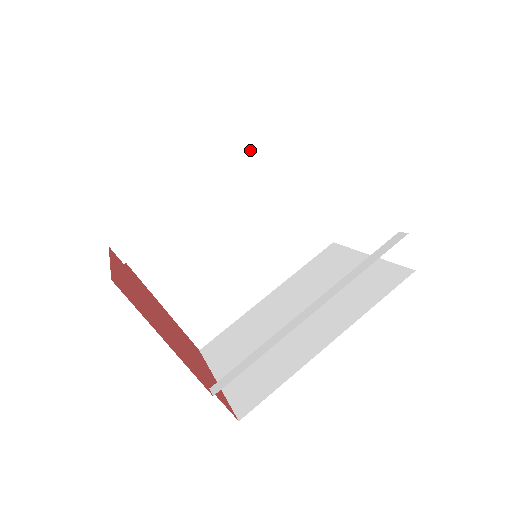
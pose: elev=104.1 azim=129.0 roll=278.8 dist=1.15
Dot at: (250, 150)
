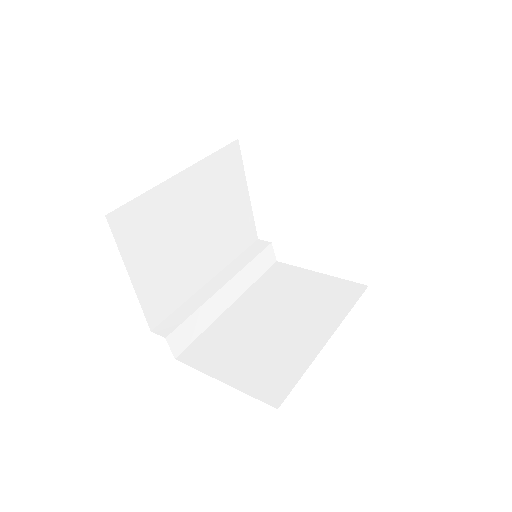
Dot at: (246, 253)
